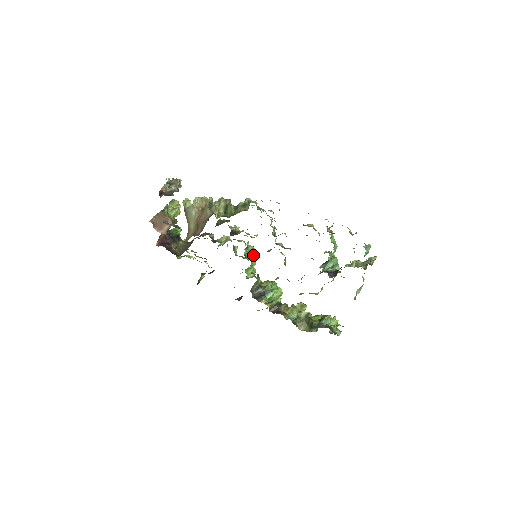
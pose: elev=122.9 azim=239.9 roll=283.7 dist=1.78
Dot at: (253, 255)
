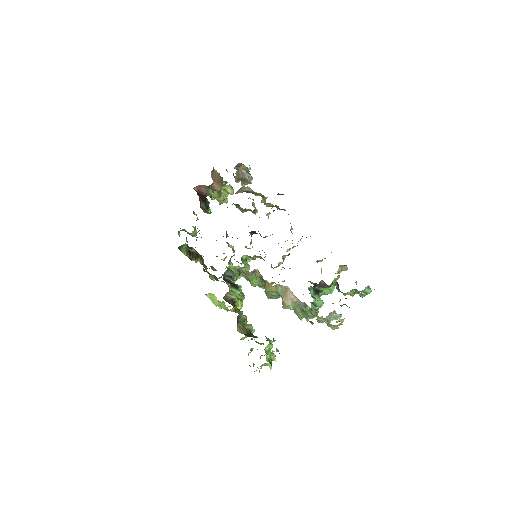
Dot at: (246, 267)
